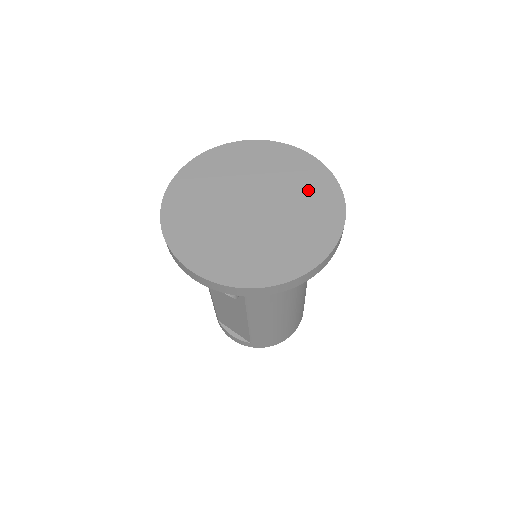
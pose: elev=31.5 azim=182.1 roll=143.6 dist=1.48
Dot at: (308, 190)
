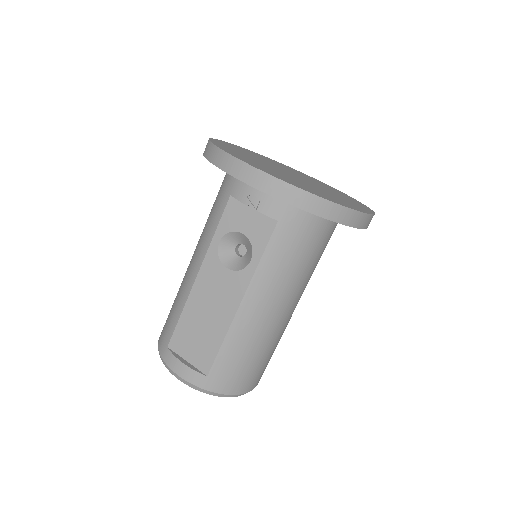
Dot at: (334, 191)
